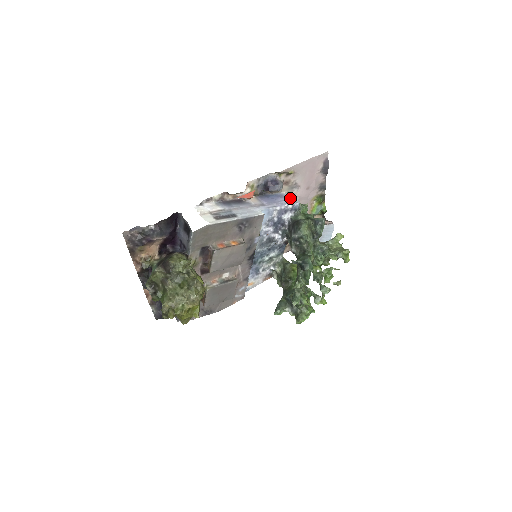
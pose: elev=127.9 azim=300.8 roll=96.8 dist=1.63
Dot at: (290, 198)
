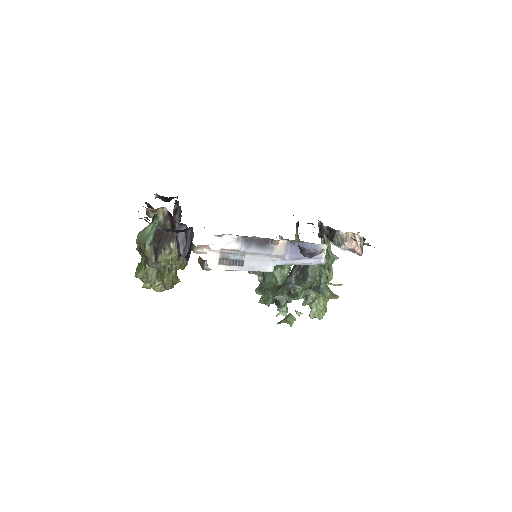
Dot at: (321, 257)
